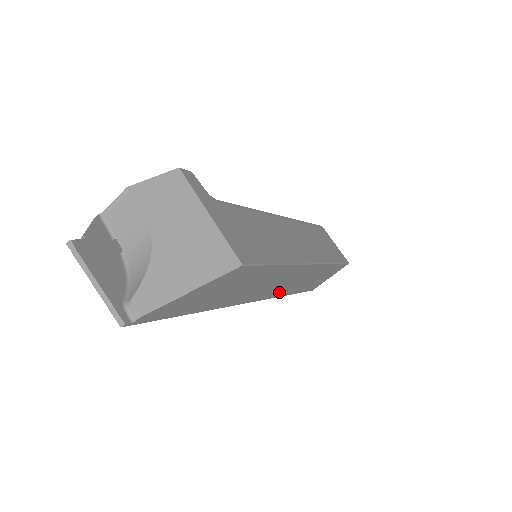
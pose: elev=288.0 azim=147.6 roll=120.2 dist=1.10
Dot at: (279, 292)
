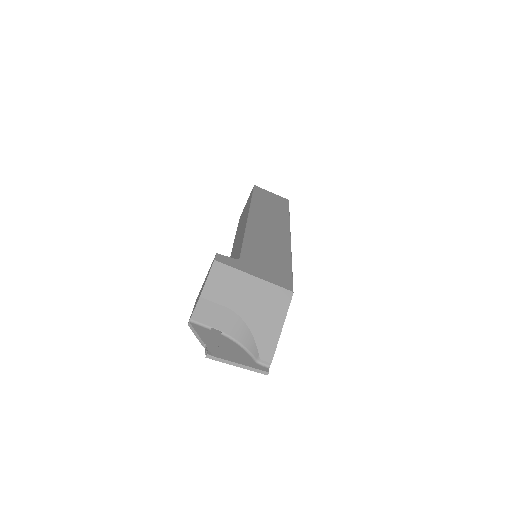
Dot at: occluded
